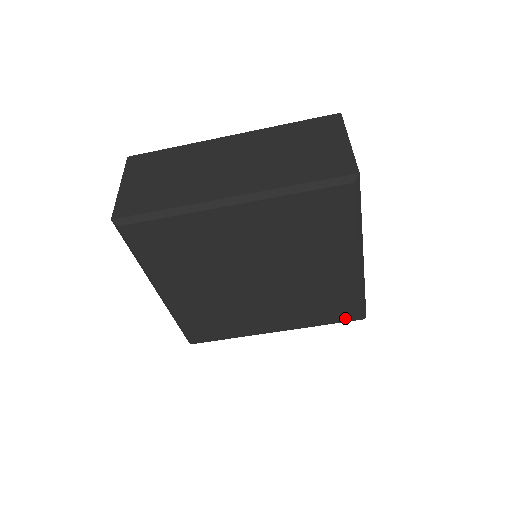
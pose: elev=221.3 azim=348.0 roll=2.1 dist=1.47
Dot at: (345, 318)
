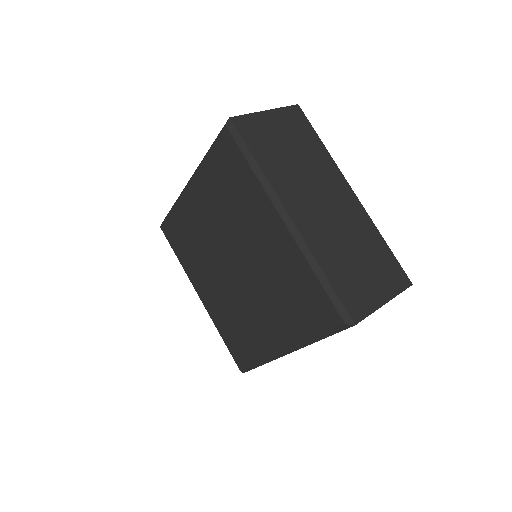
Dot at: (235, 355)
